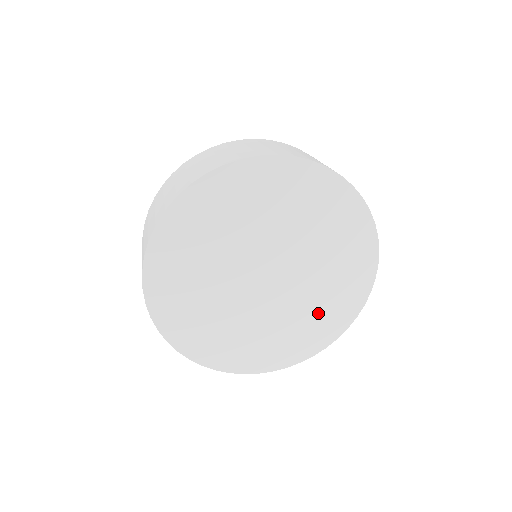
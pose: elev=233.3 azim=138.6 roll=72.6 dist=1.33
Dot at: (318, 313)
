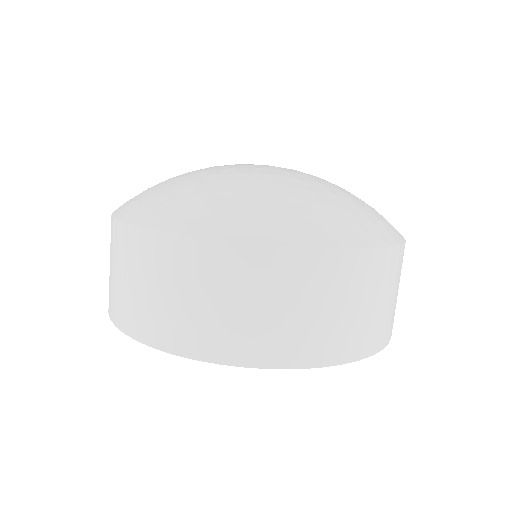
Dot at: occluded
